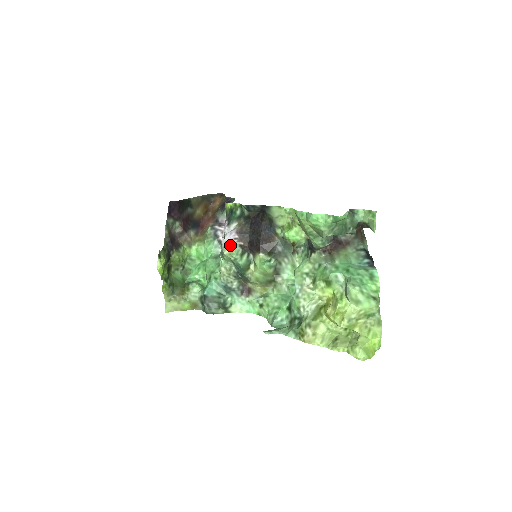
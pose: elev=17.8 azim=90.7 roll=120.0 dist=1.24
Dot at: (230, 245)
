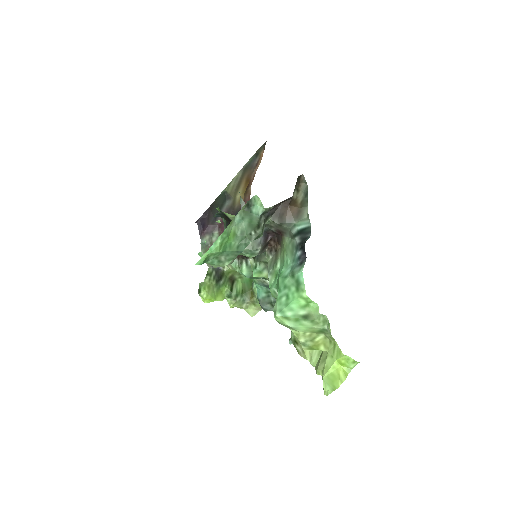
Dot at: occluded
